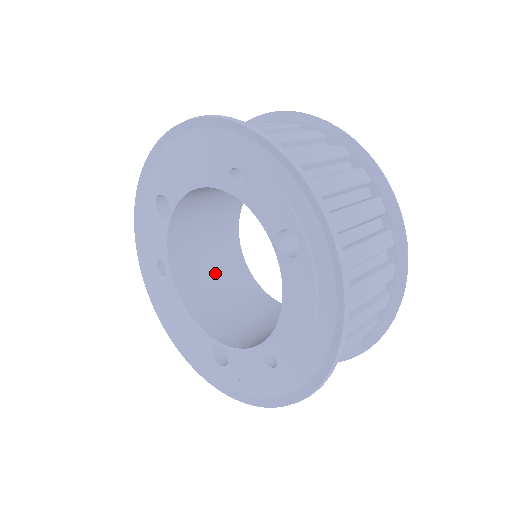
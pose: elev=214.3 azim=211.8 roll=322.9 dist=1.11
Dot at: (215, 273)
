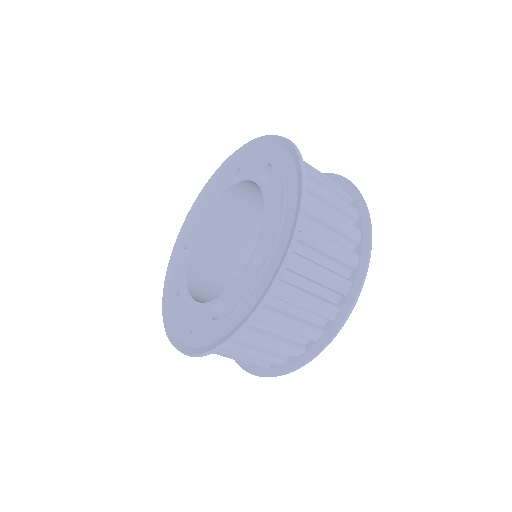
Dot at: occluded
